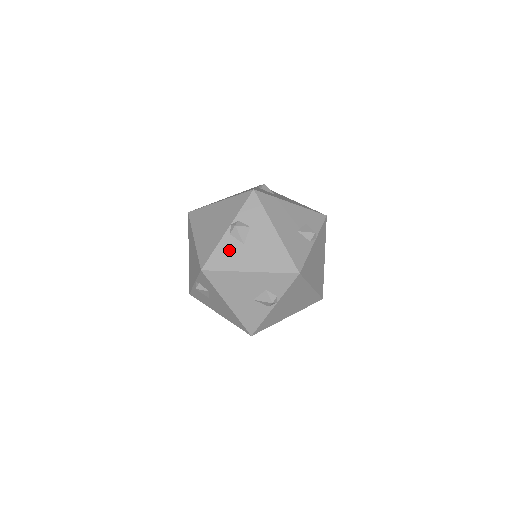
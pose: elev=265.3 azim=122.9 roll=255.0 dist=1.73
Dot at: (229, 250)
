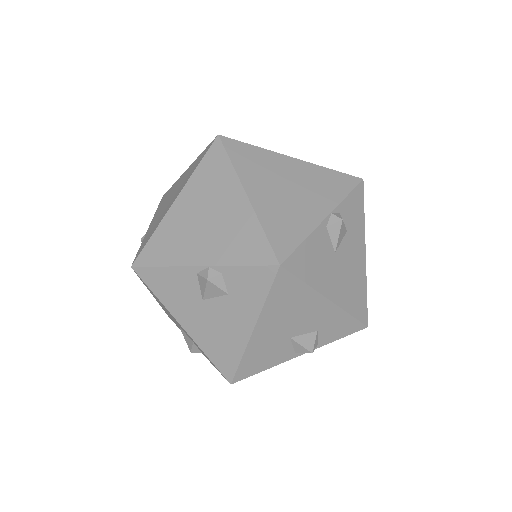
Dot at: (319, 252)
